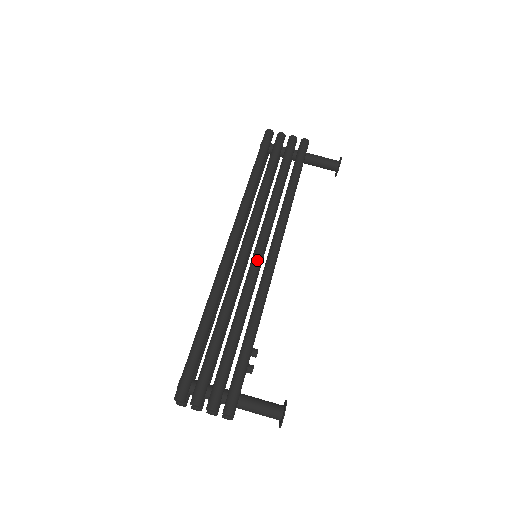
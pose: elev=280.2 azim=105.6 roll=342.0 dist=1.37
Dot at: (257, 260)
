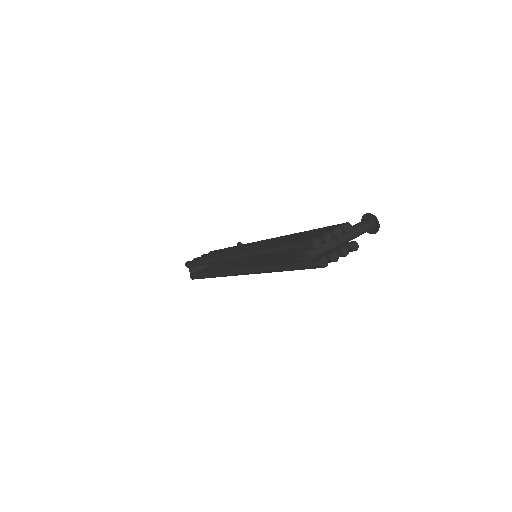
Dot at: (258, 243)
